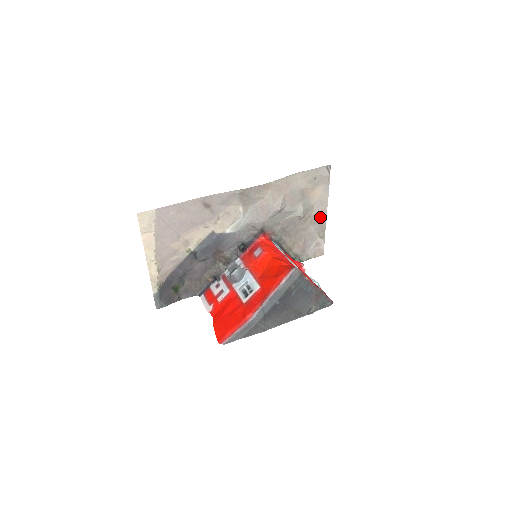
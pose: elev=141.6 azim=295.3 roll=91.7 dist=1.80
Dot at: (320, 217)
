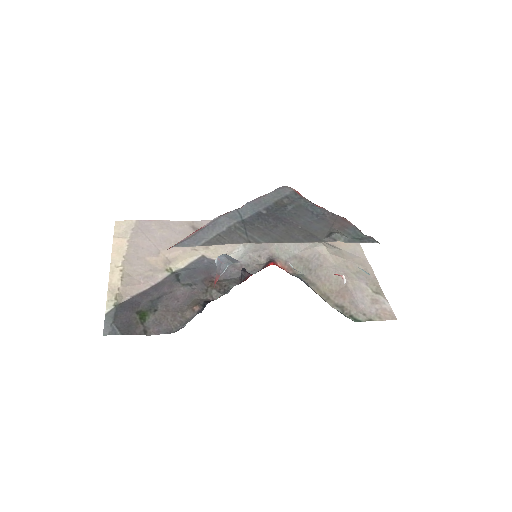
Dot at: (360, 267)
